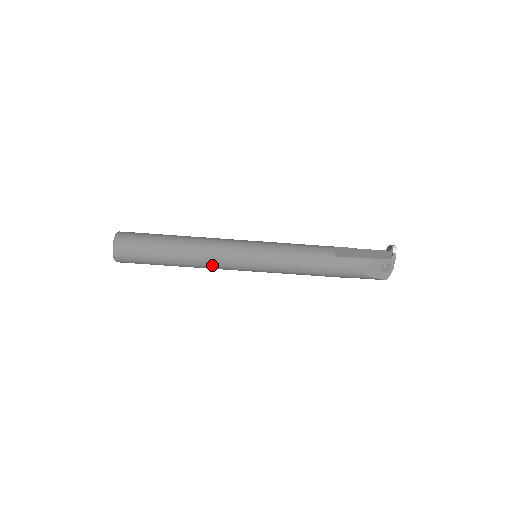
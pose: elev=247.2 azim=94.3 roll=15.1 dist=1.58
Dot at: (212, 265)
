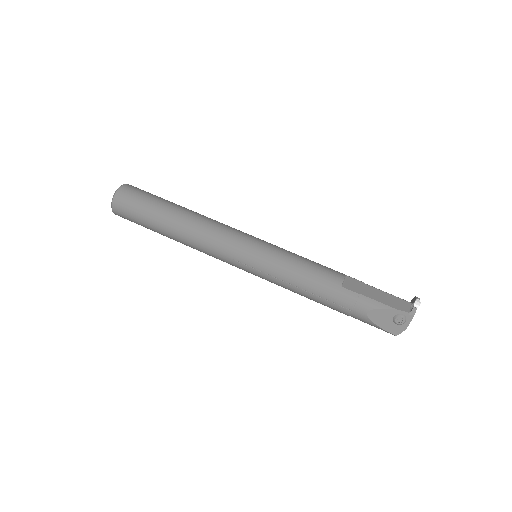
Dot at: (204, 249)
